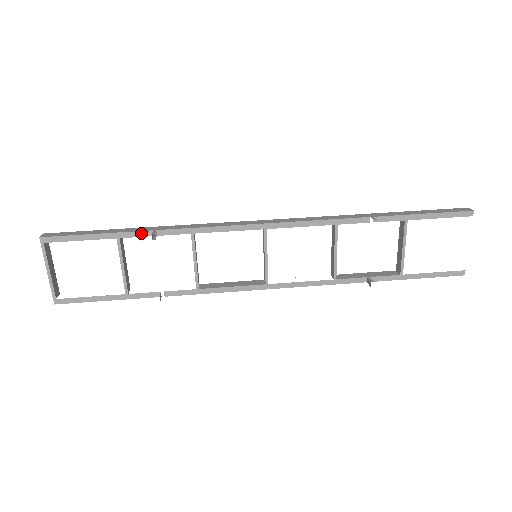
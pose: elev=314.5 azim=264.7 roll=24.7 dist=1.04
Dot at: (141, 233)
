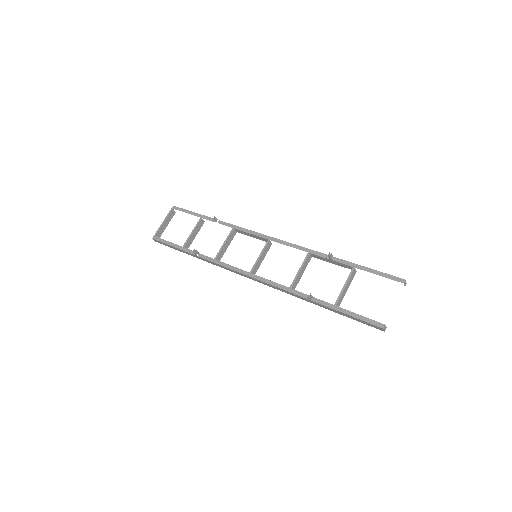
Dot at: (212, 219)
